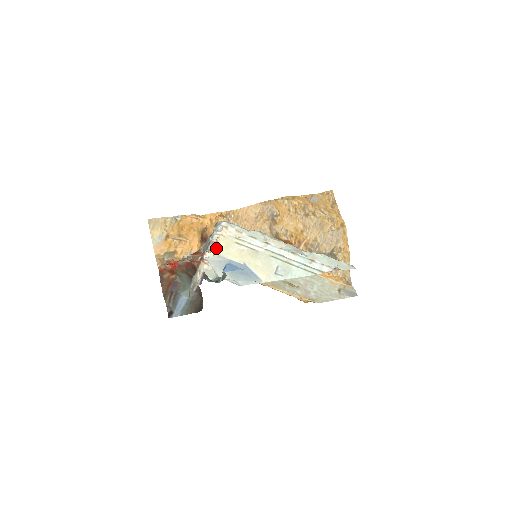
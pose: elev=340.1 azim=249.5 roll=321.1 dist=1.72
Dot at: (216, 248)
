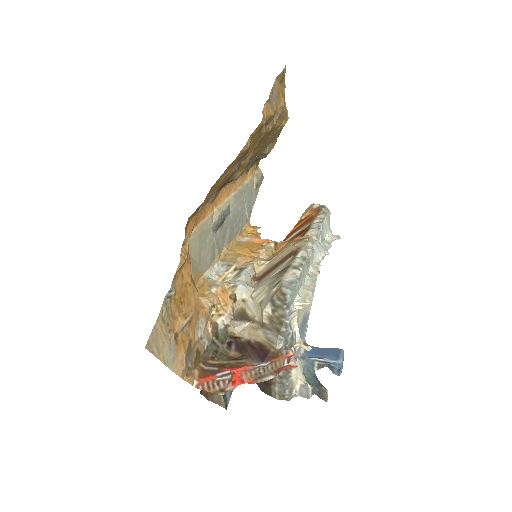
Dot at: (295, 335)
